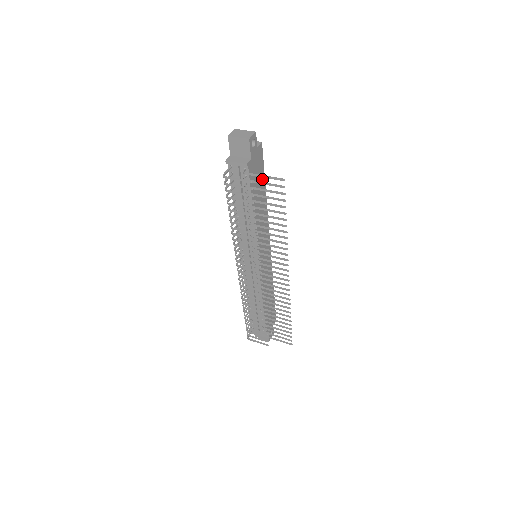
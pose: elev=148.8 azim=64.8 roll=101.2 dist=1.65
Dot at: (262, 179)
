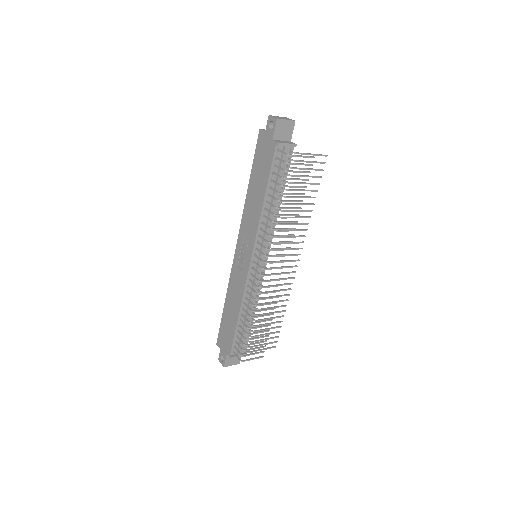
Dot at: occluded
